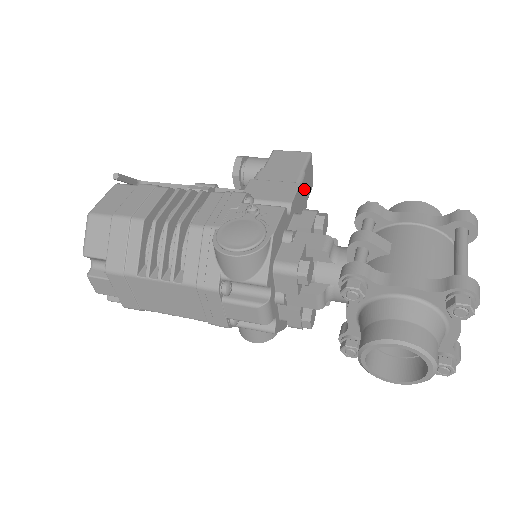
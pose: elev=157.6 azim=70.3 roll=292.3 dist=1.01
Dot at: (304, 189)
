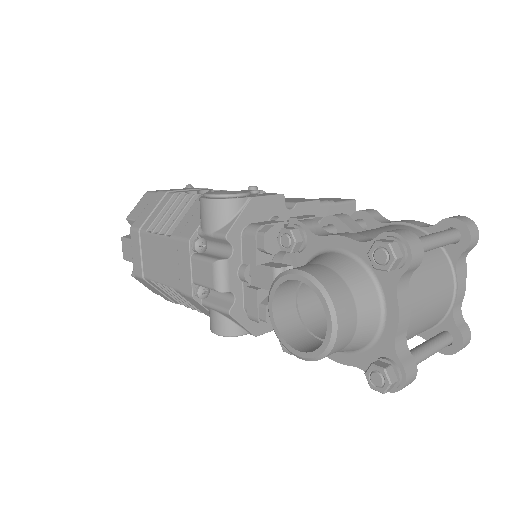
Dot at: occluded
